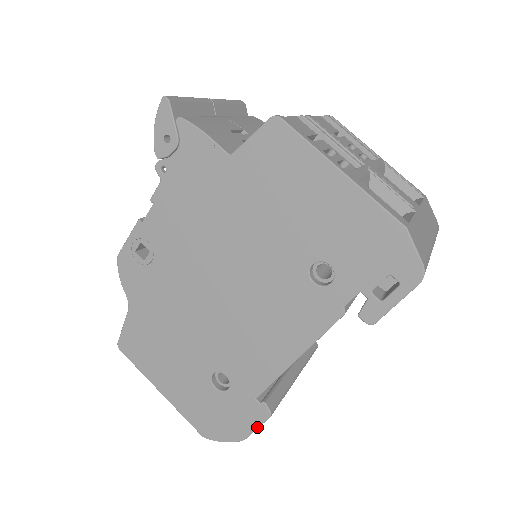
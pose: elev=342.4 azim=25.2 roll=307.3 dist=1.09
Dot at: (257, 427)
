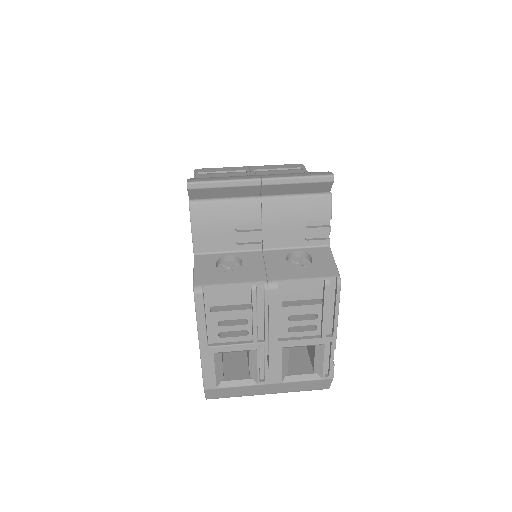
Dot at: occluded
